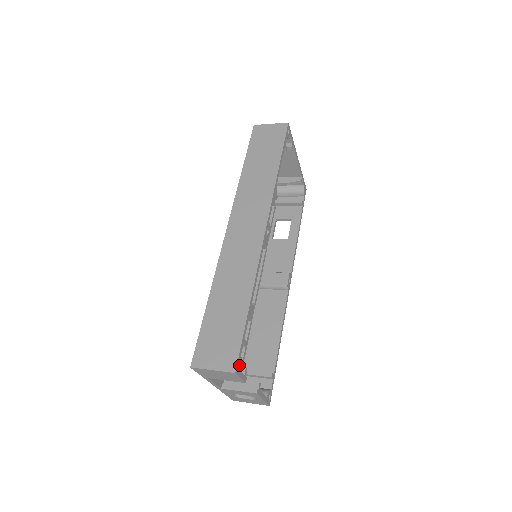
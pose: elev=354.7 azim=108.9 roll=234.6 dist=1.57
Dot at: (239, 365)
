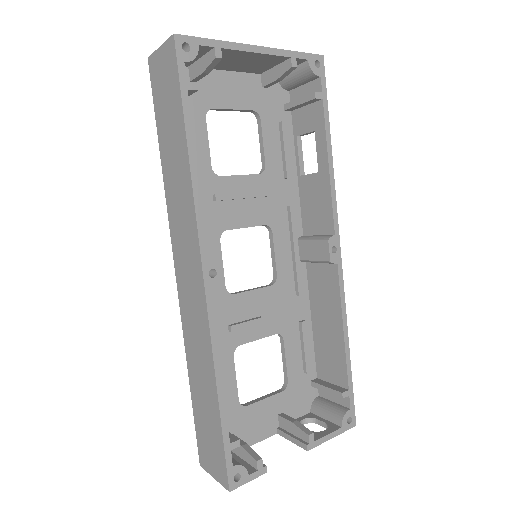
Dot at: (238, 472)
